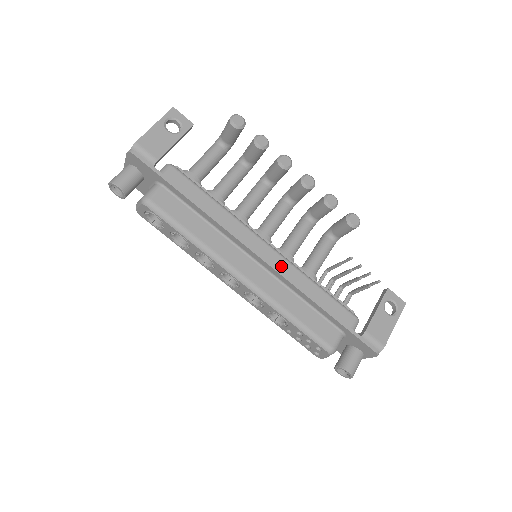
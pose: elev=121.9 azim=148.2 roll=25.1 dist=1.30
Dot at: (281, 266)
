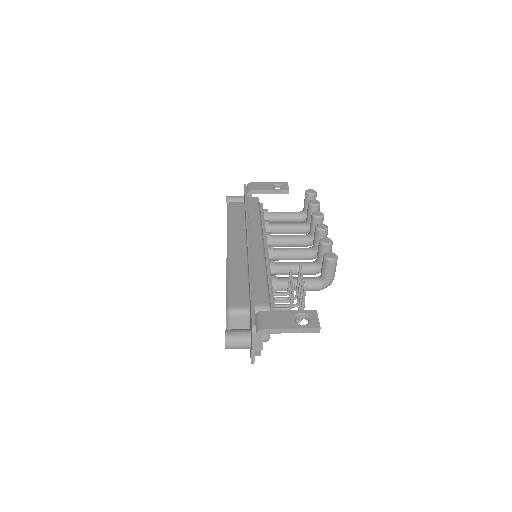
Dot at: (256, 253)
